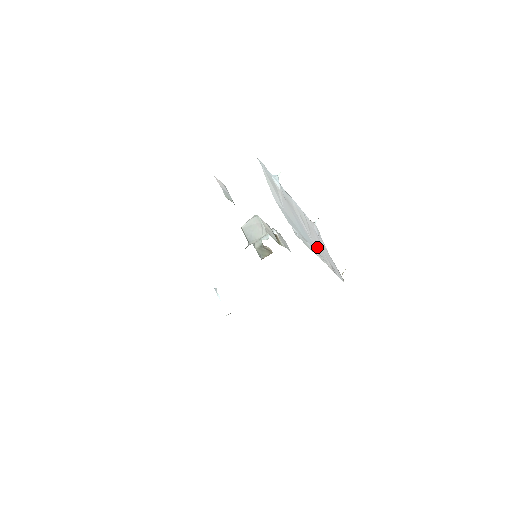
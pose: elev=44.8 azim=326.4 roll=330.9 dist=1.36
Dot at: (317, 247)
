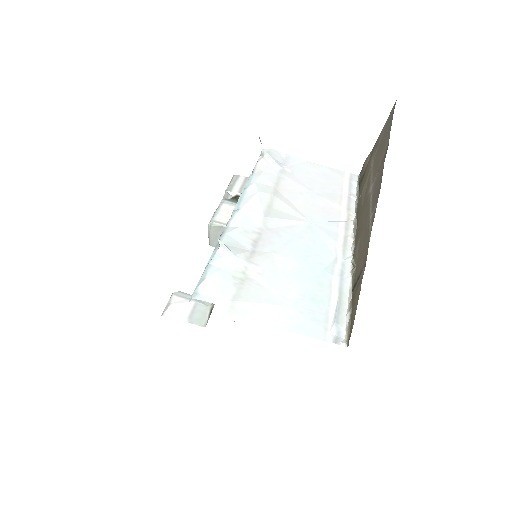
Dot at: (315, 212)
